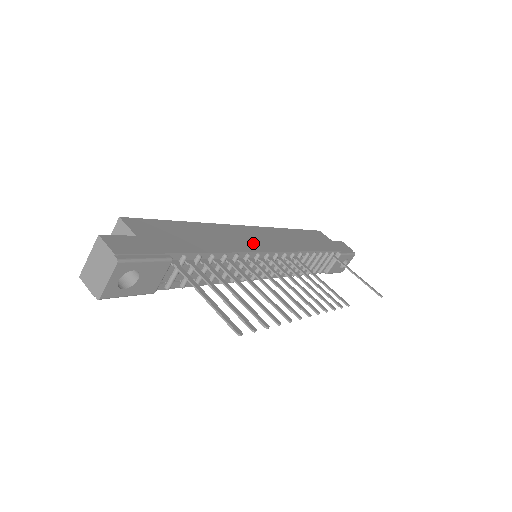
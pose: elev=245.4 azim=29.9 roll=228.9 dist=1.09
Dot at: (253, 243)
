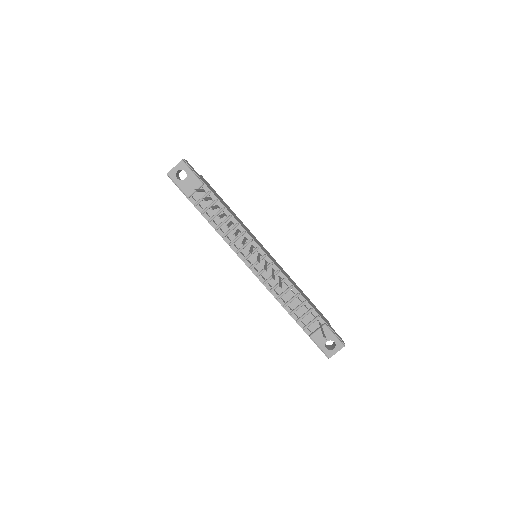
Dot at: occluded
